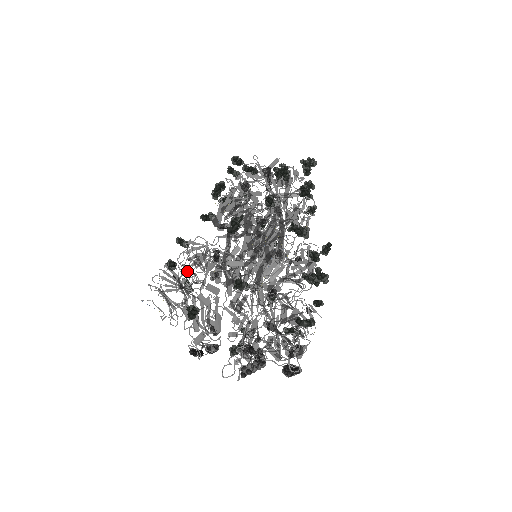
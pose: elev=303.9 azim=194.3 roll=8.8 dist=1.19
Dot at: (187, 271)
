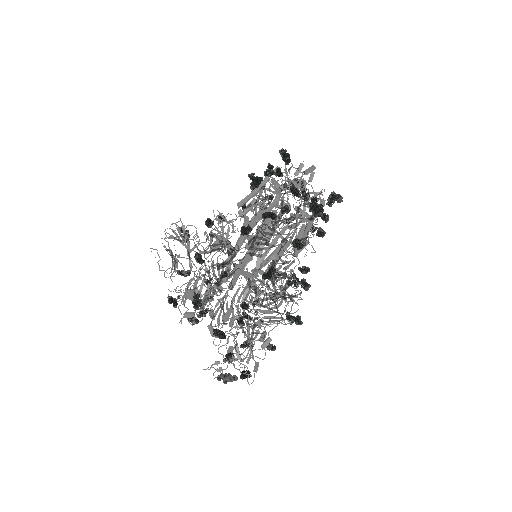
Dot at: occluded
